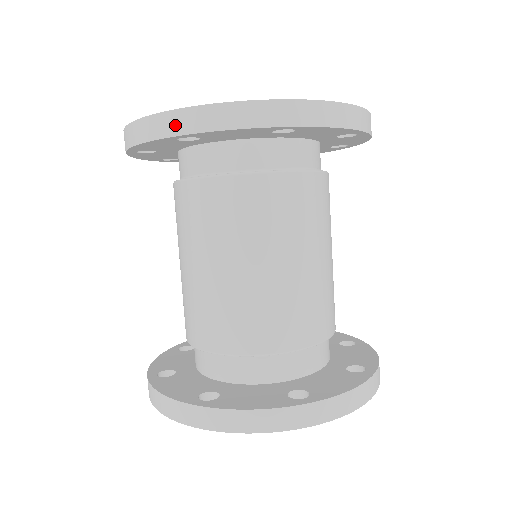
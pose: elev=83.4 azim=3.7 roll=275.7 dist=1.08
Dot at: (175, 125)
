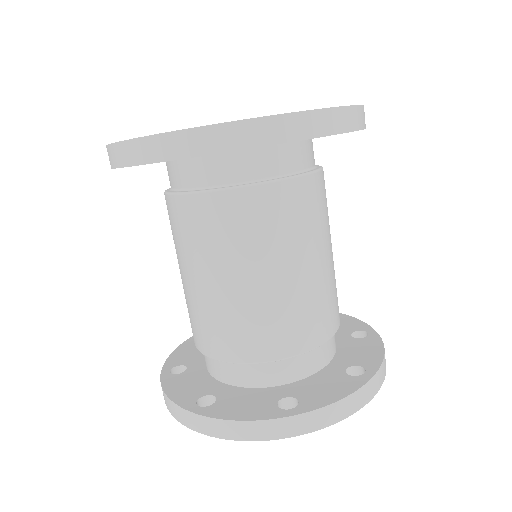
Dot at: occluded
